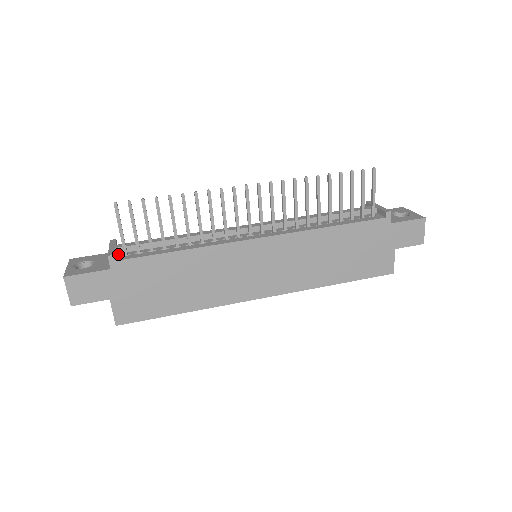
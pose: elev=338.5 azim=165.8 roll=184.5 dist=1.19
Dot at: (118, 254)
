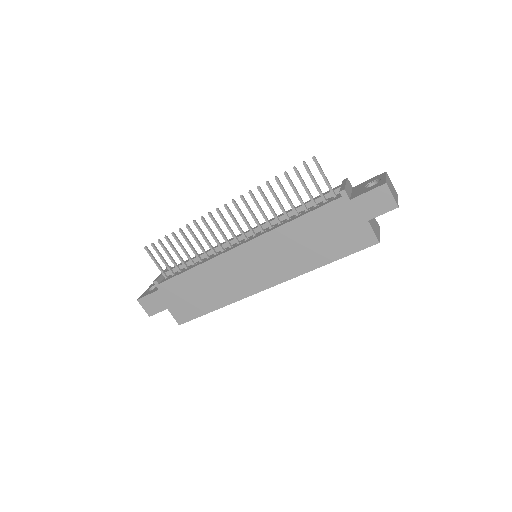
Dot at: (164, 278)
